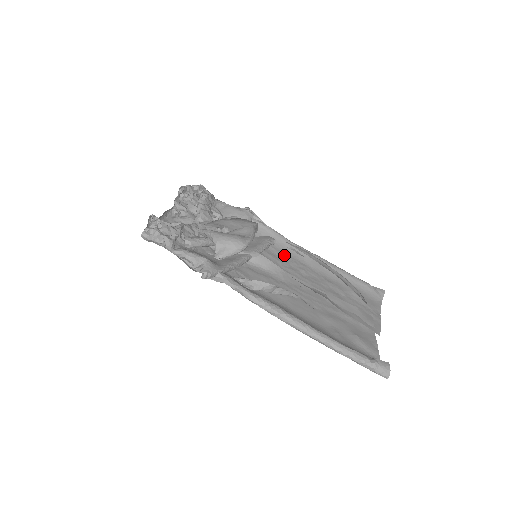
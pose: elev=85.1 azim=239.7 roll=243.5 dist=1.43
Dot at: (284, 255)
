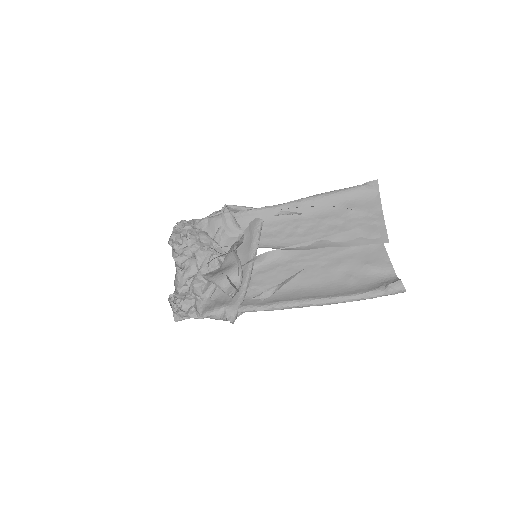
Dot at: (277, 226)
